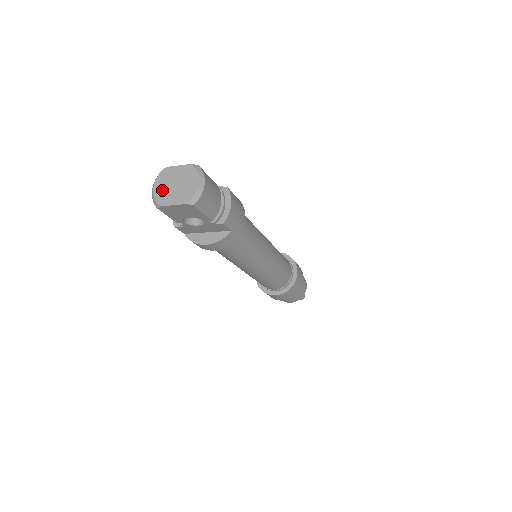
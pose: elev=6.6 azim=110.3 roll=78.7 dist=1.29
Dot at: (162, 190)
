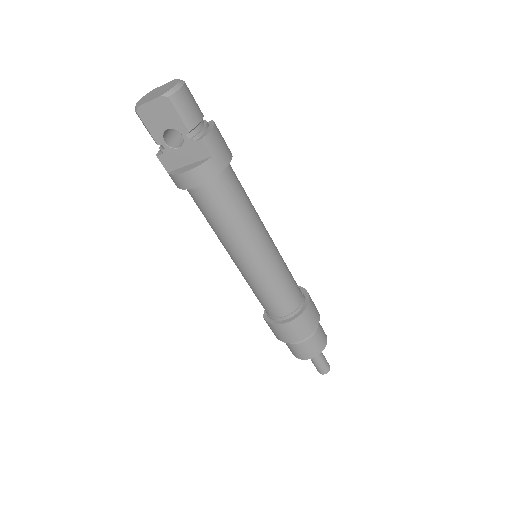
Dot at: (144, 99)
